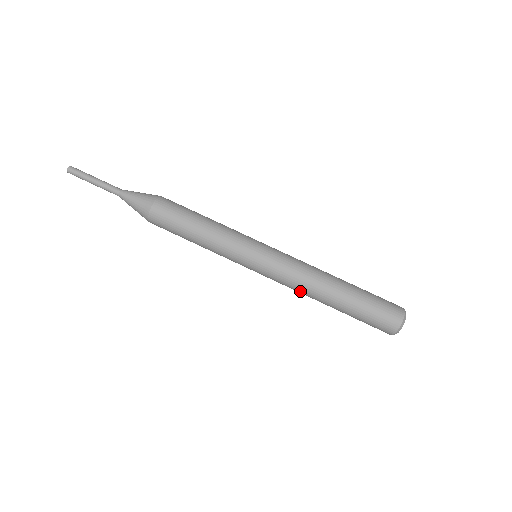
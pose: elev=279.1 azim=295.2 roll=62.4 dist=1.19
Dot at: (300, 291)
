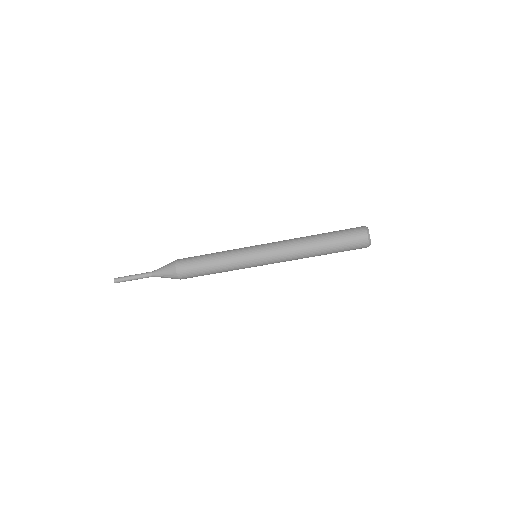
Dot at: occluded
